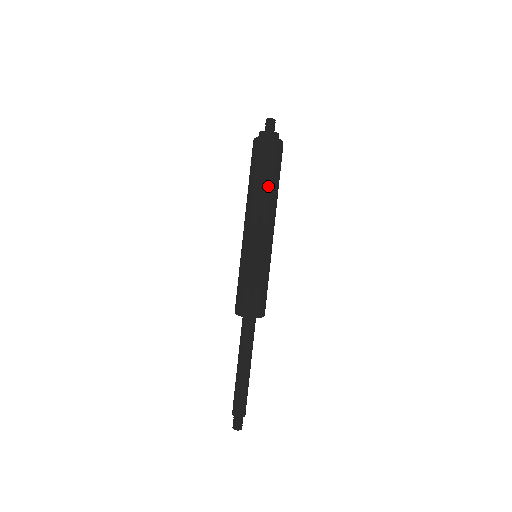
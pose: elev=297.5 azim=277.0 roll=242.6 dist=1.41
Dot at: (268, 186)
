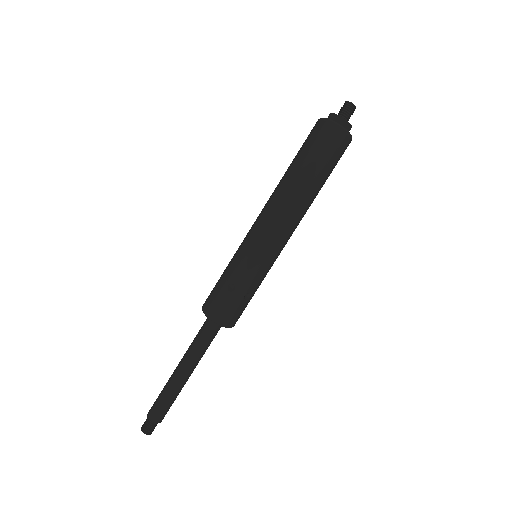
Dot at: (306, 182)
